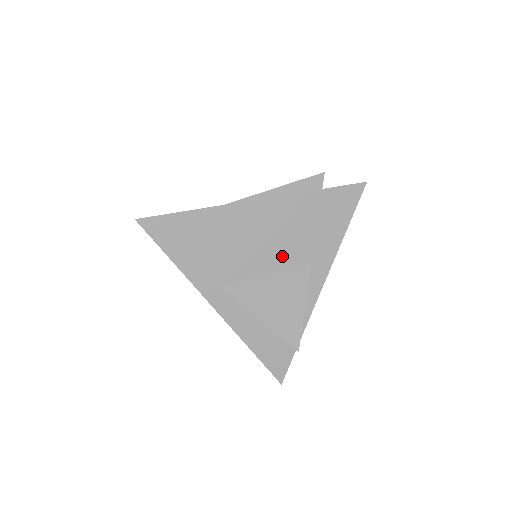
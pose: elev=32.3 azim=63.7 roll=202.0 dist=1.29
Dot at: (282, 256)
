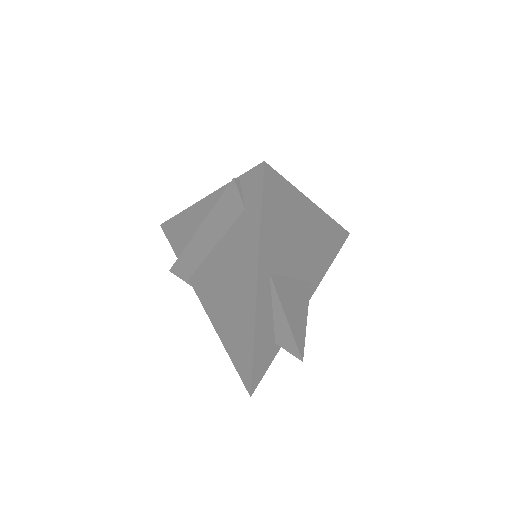
Dot at: (304, 266)
